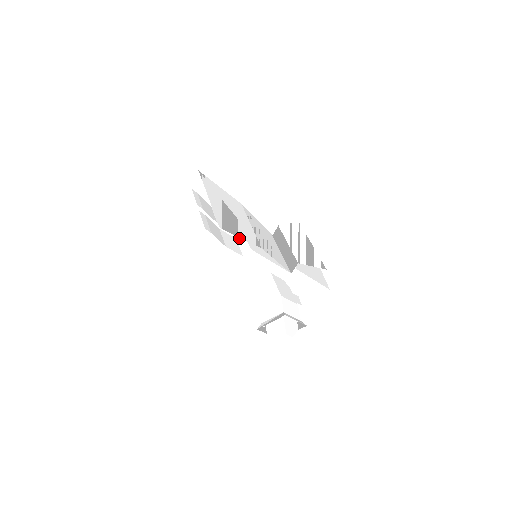
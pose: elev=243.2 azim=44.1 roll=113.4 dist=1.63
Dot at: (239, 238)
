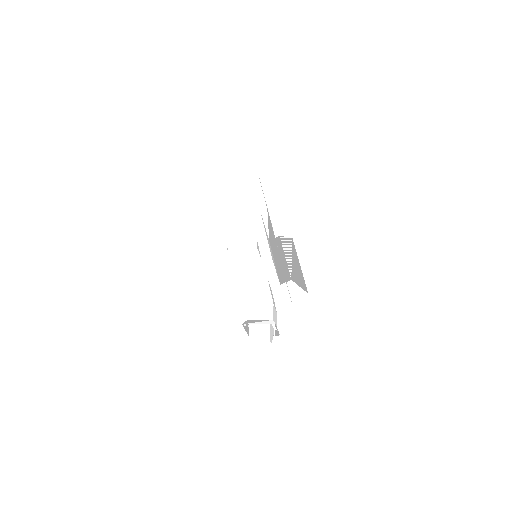
Dot at: (260, 239)
